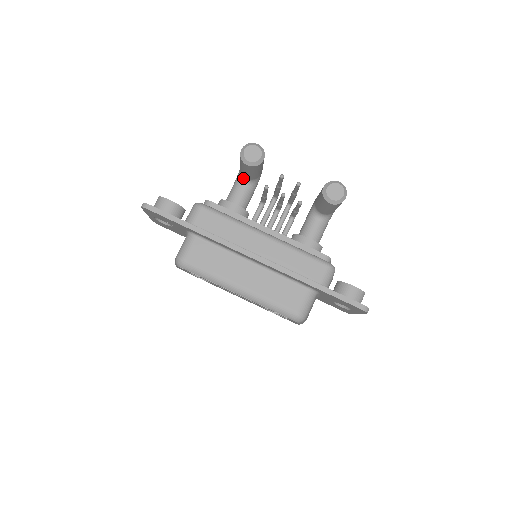
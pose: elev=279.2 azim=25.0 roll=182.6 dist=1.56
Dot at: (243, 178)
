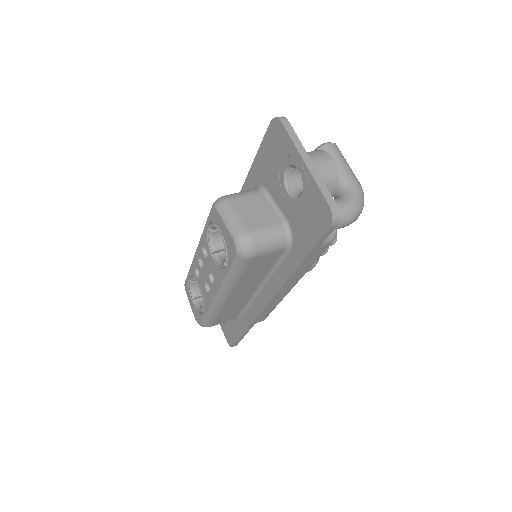
Dot at: occluded
